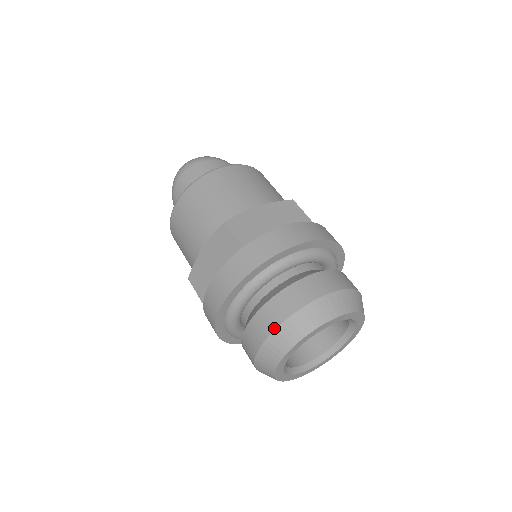
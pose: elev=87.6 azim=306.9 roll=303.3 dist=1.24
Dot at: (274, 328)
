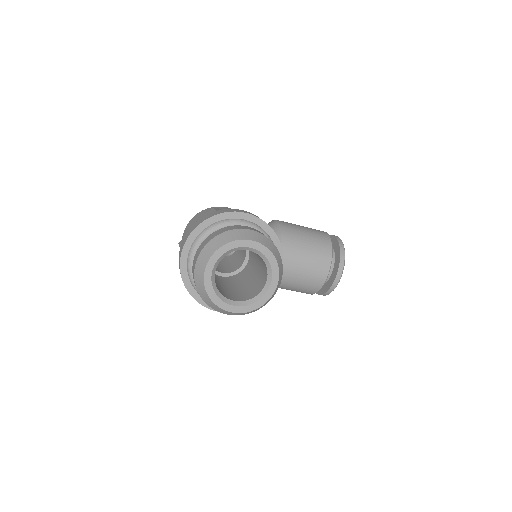
Dot at: (194, 279)
